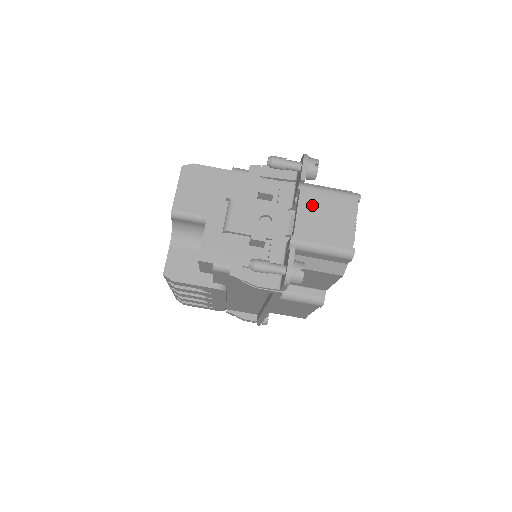
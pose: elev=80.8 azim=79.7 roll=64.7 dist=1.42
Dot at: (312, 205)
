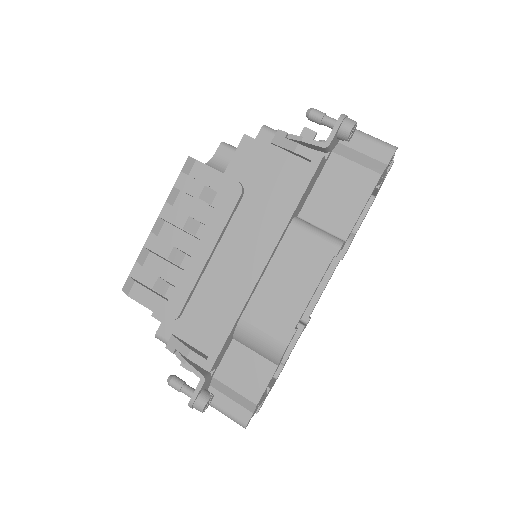
Dot at: occluded
